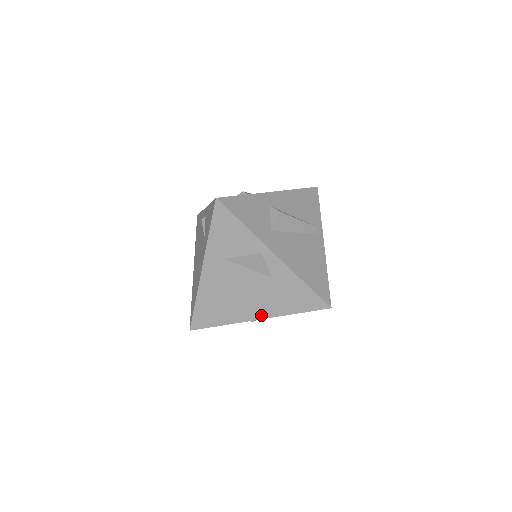
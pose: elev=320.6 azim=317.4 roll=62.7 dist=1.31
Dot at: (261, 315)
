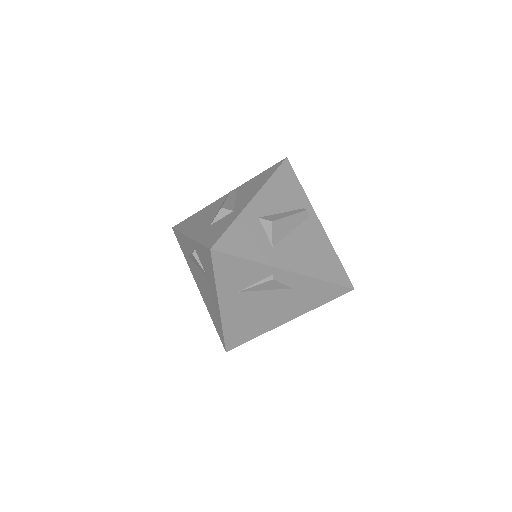
Dot at: (290, 318)
